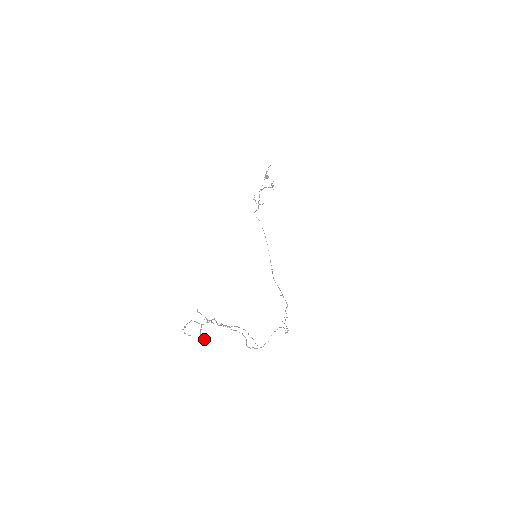
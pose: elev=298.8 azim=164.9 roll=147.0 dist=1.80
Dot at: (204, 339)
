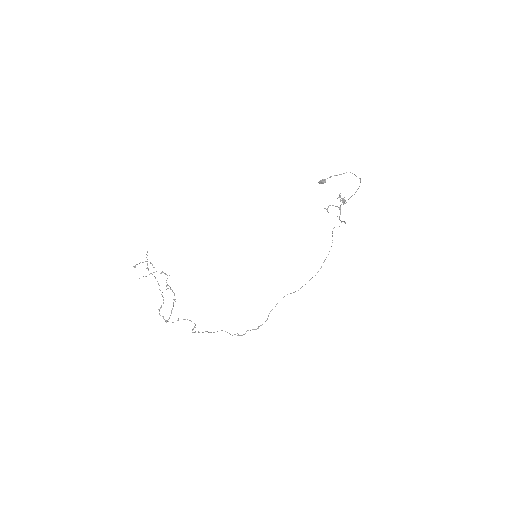
Dot at: occluded
